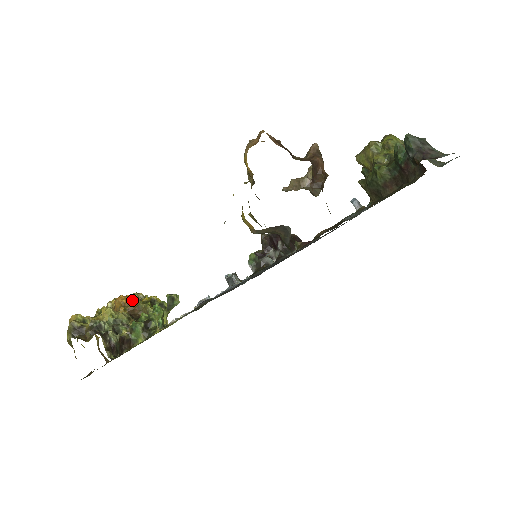
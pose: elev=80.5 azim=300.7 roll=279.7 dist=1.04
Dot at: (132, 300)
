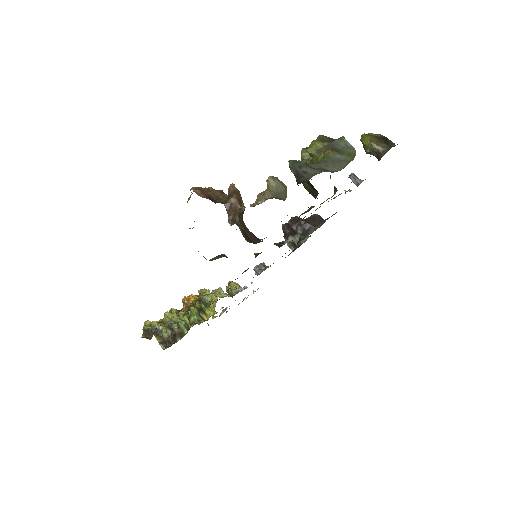
Dot at: (191, 299)
